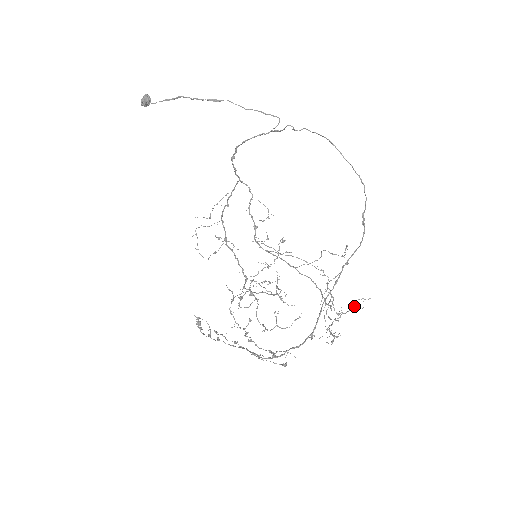
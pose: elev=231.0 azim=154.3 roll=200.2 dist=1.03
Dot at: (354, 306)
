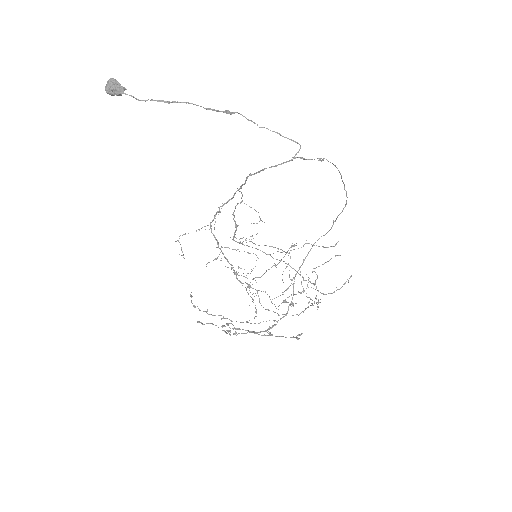
Dot at: occluded
